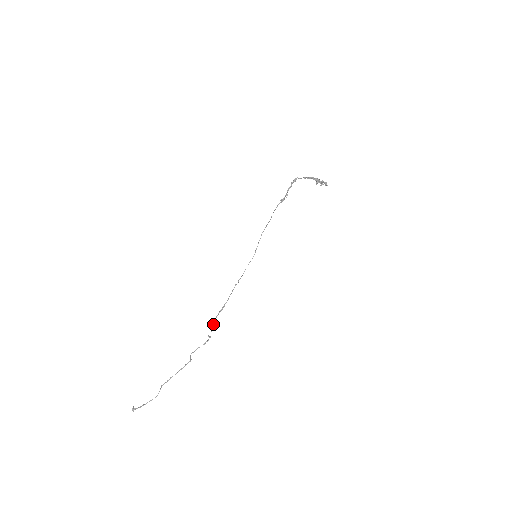
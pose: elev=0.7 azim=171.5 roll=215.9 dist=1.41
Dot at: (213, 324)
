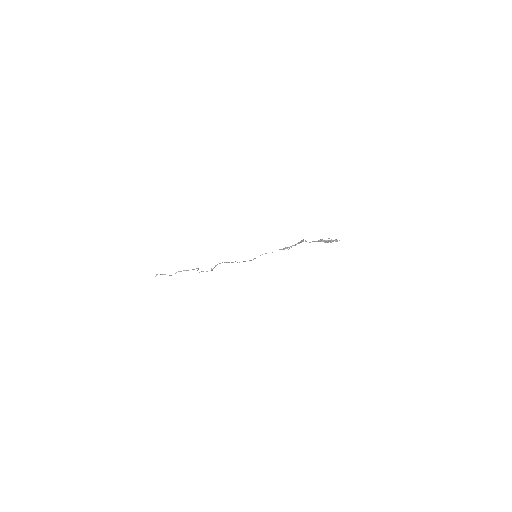
Dot at: (216, 265)
